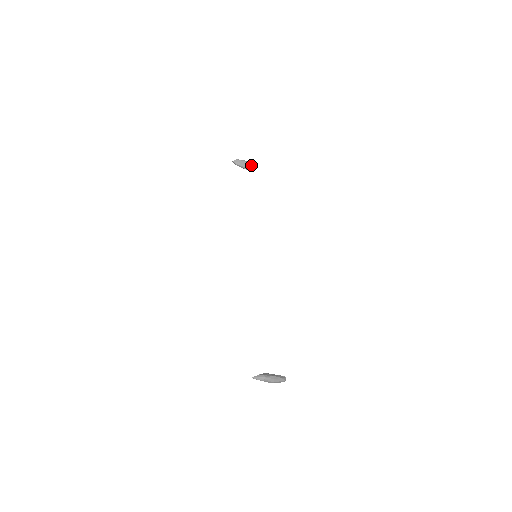
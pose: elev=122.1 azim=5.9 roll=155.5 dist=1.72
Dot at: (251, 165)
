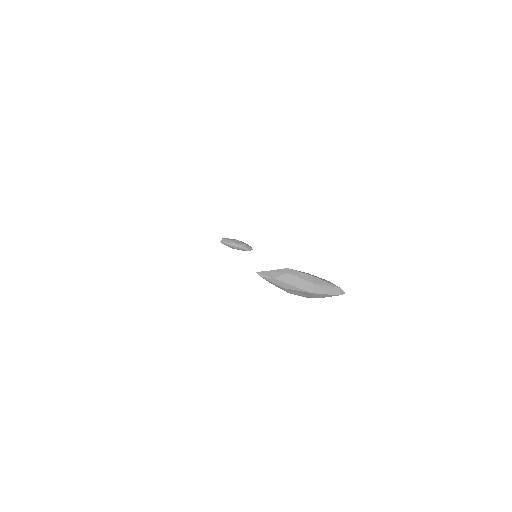
Dot at: (244, 243)
